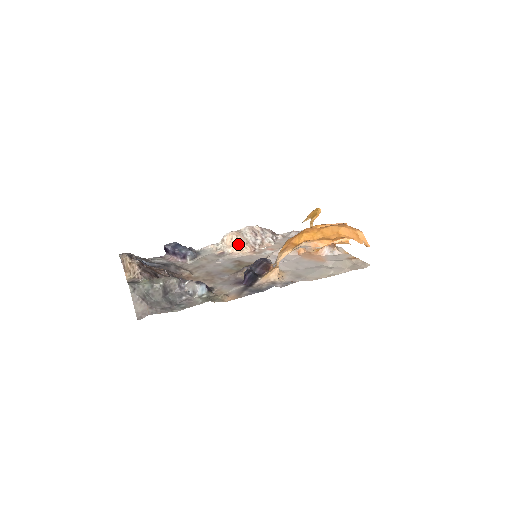
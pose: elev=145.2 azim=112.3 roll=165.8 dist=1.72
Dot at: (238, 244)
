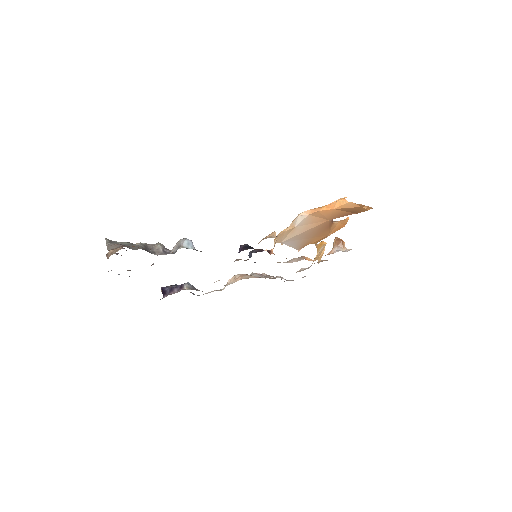
Dot at: (241, 276)
